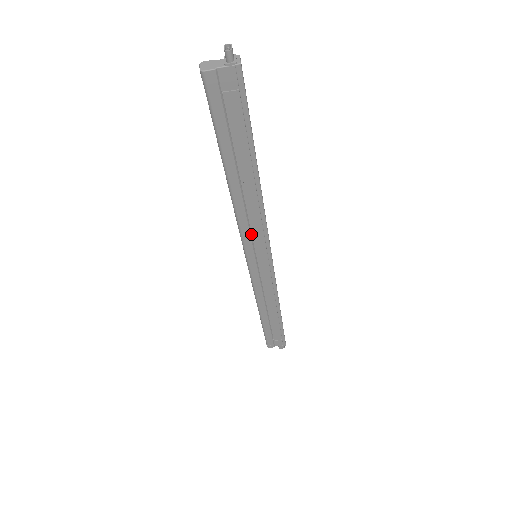
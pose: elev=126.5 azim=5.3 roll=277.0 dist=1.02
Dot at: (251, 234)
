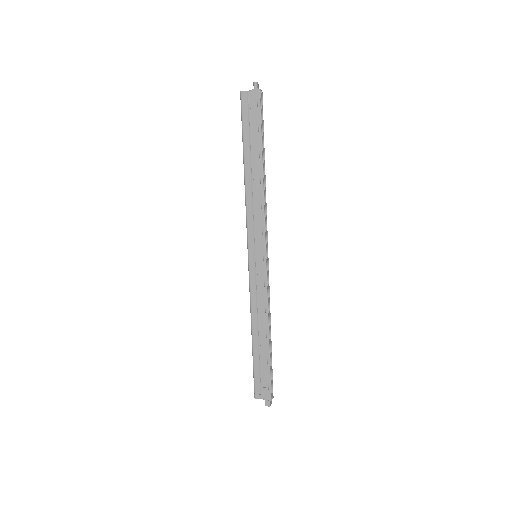
Dot at: occluded
